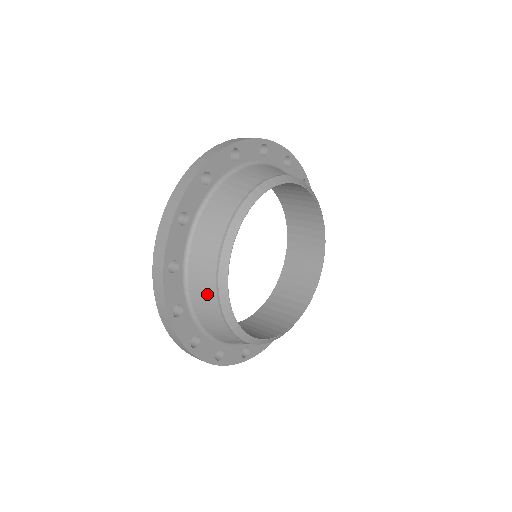
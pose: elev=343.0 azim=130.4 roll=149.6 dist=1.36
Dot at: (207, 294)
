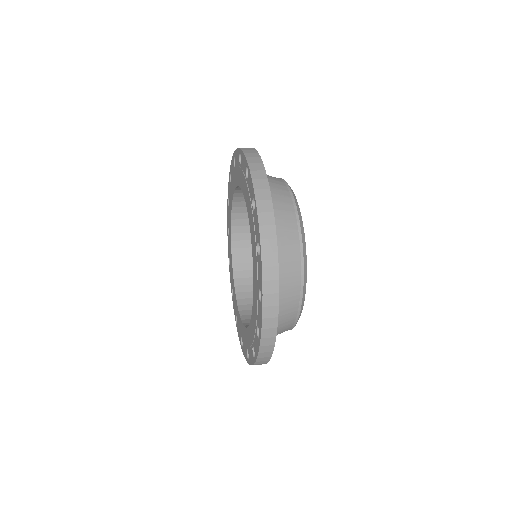
Dot at: (285, 204)
